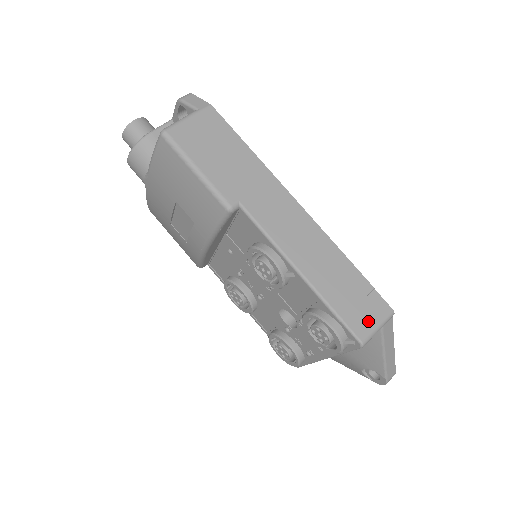
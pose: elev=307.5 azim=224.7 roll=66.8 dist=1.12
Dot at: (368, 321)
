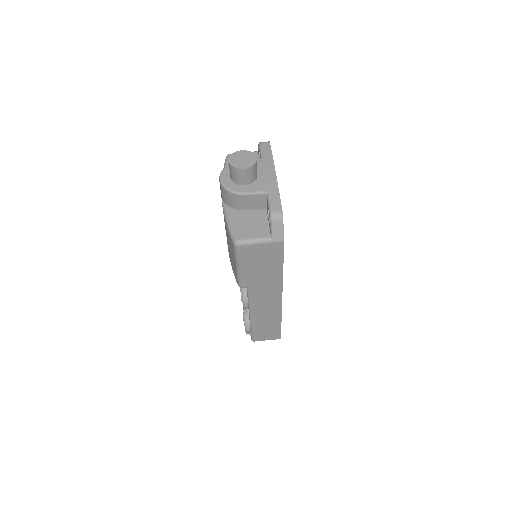
Dot at: (264, 338)
